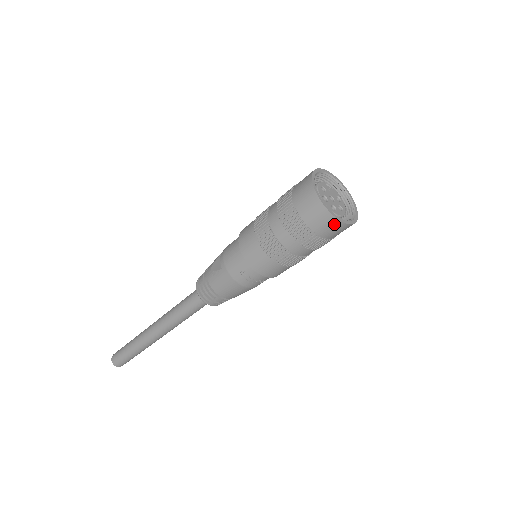
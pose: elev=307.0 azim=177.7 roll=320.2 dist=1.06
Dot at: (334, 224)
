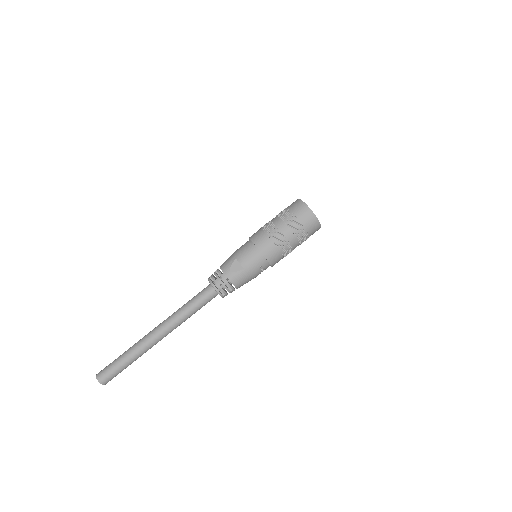
Dot at: (318, 229)
